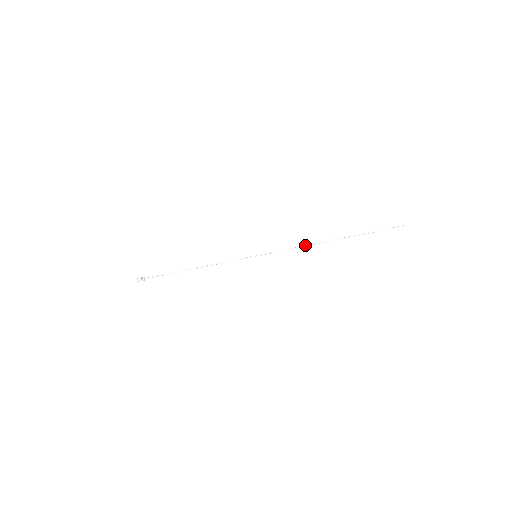
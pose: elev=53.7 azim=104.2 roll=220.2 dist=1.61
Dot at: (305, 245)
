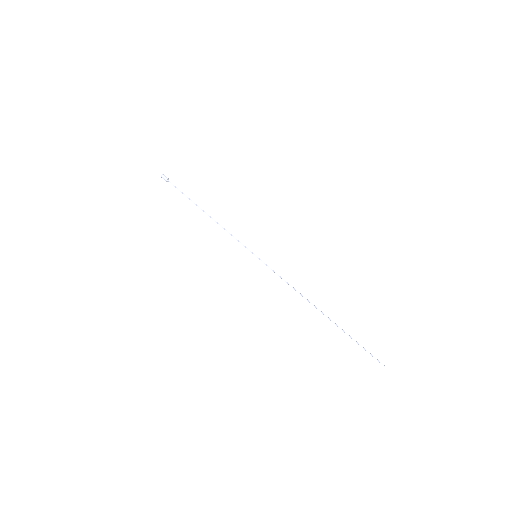
Dot at: (297, 291)
